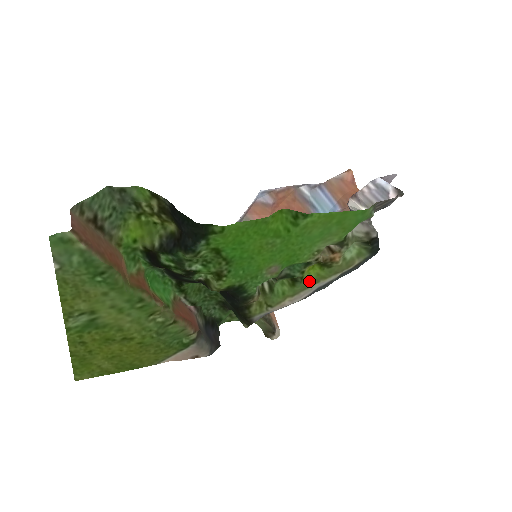
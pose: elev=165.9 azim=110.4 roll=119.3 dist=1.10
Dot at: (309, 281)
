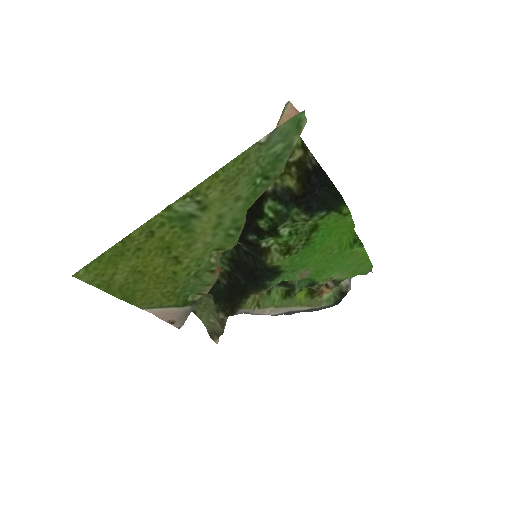
Dot at: (295, 301)
